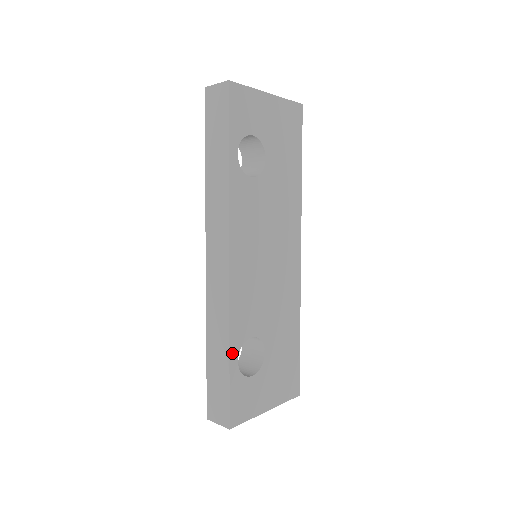
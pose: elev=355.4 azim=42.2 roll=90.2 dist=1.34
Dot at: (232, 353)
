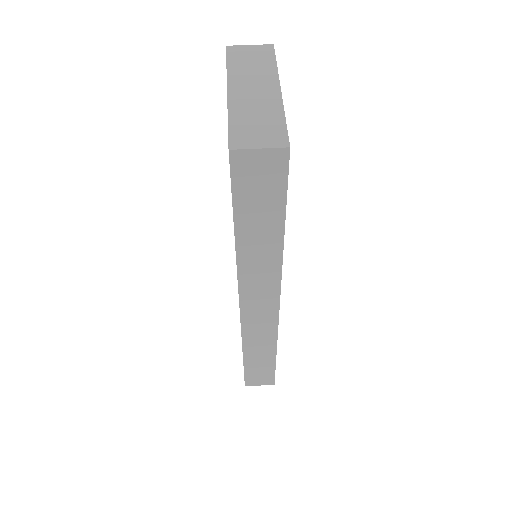
Dot at: occluded
